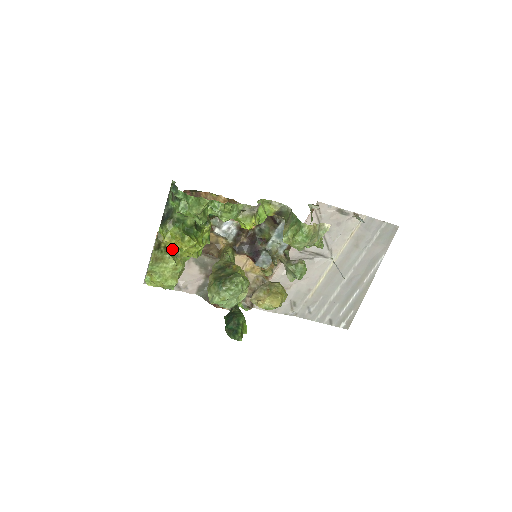
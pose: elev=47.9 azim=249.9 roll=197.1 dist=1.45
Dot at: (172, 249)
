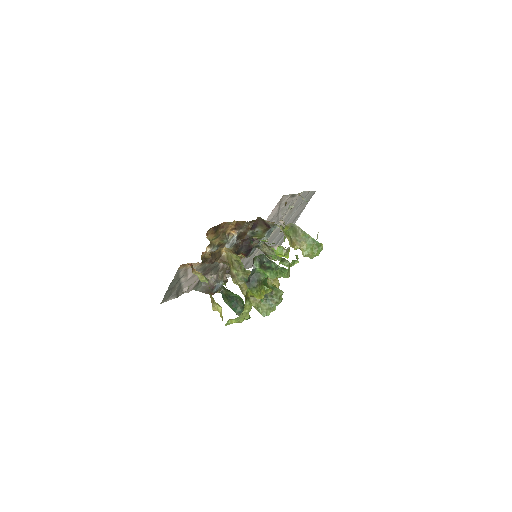
Dot at: occluded
